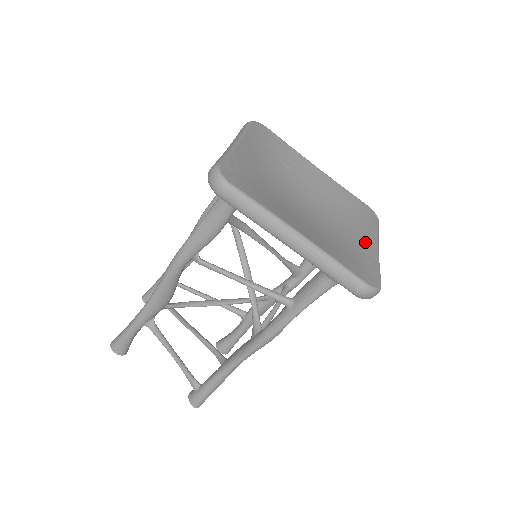
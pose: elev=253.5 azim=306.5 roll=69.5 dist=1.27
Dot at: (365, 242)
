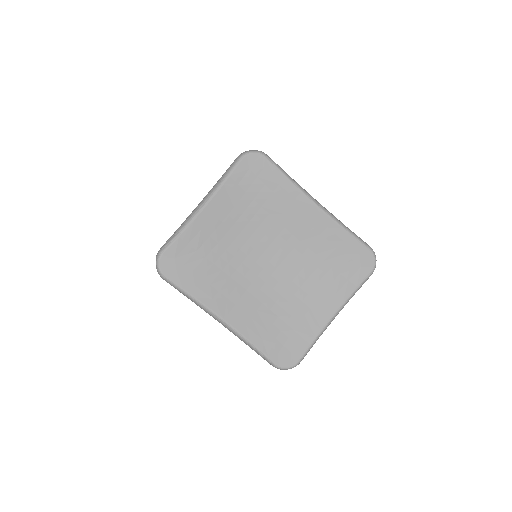
Dot at: (321, 308)
